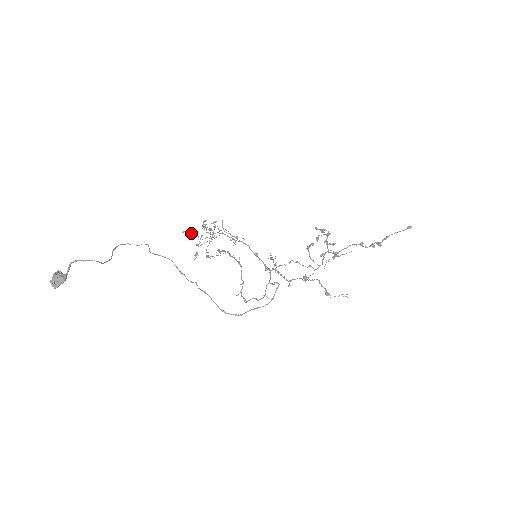
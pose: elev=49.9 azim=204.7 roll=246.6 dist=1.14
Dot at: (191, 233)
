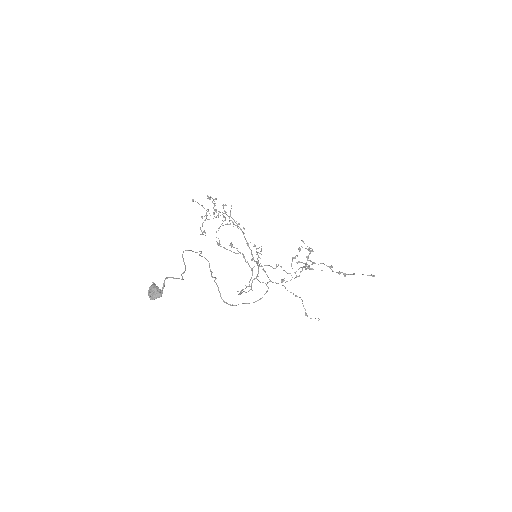
Dot at: (199, 204)
